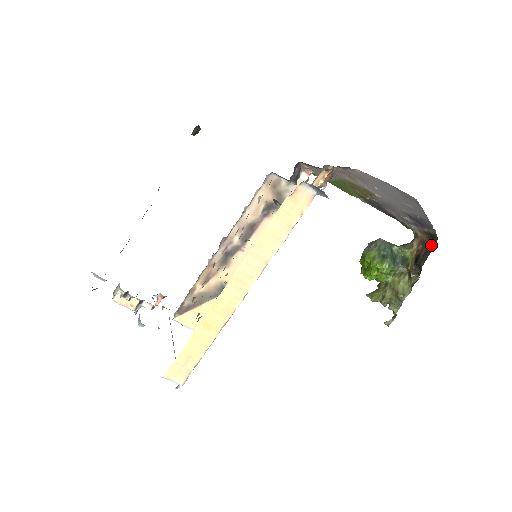
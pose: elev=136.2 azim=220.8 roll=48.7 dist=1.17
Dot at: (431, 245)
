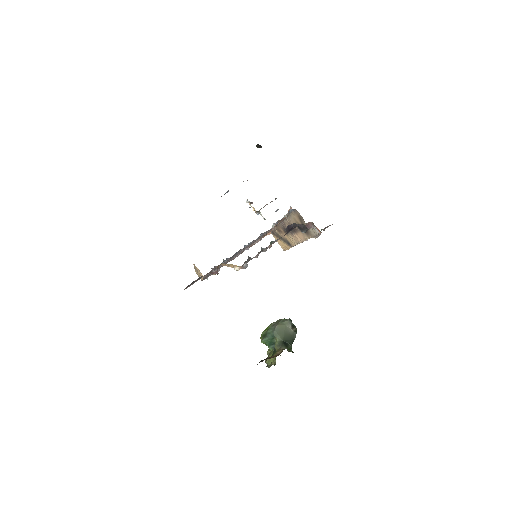
Dot at: occluded
